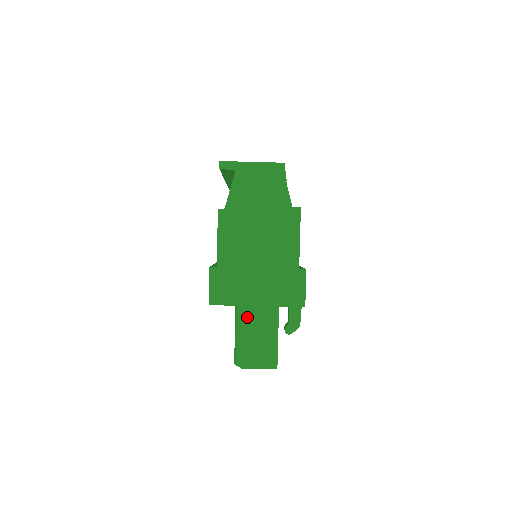
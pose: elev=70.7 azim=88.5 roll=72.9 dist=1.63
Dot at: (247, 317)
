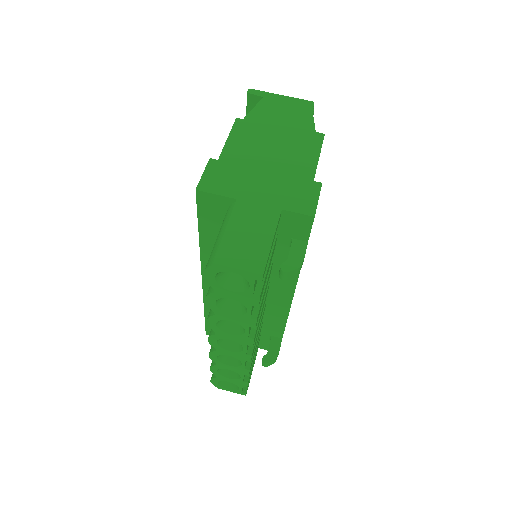
Dot at: (239, 211)
